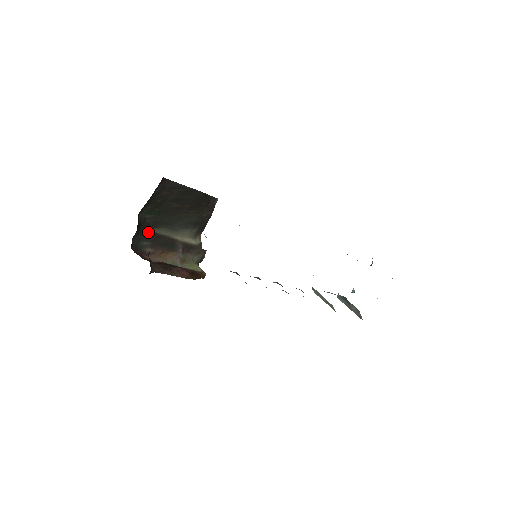
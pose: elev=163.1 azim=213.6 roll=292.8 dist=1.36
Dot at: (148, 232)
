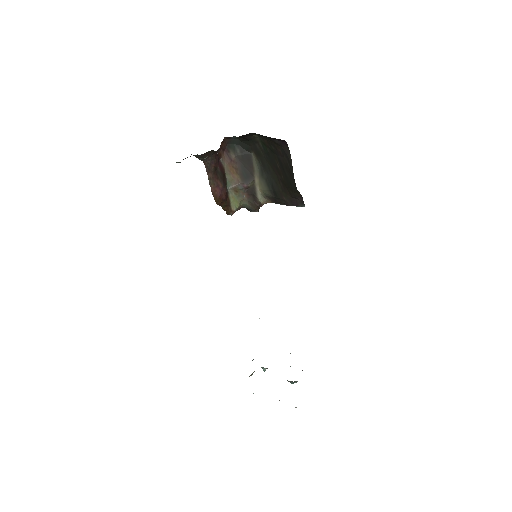
Dot at: (249, 150)
